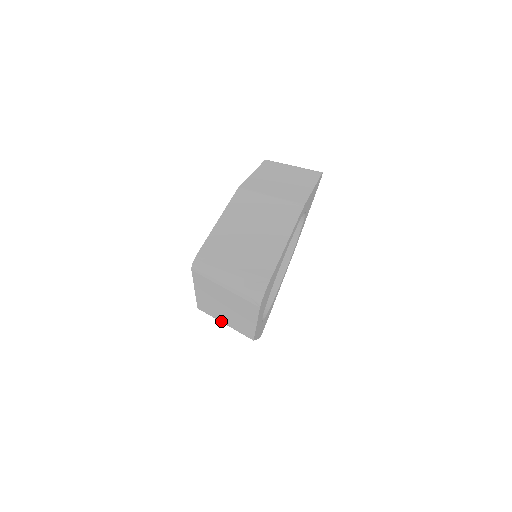
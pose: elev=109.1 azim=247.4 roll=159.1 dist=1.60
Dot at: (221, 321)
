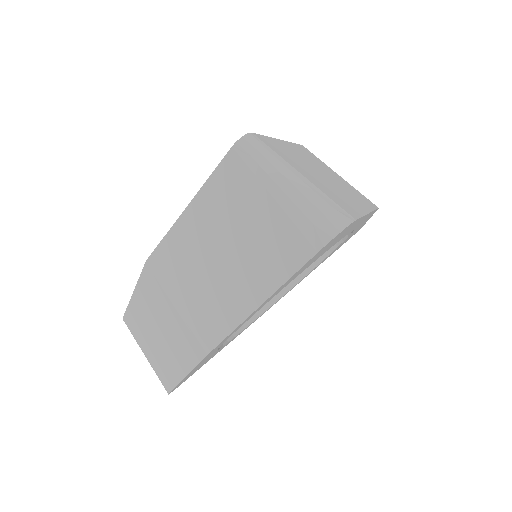
Dot at: (174, 297)
